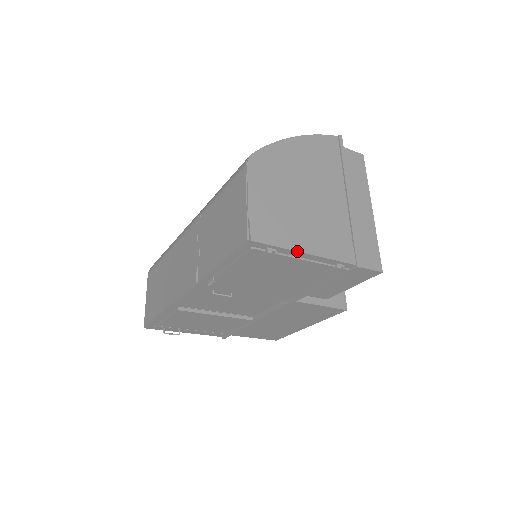
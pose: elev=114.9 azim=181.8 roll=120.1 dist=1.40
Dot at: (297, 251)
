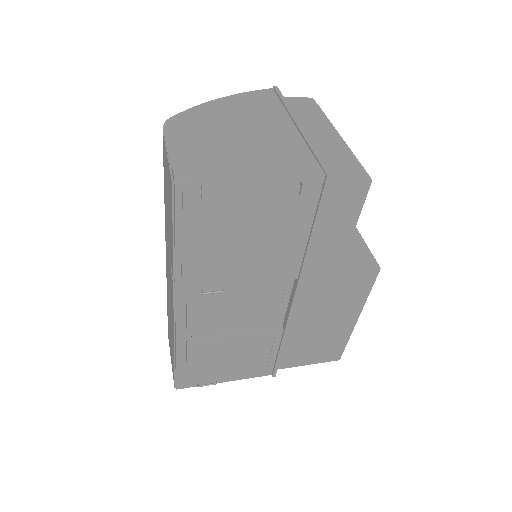
Dot at: (239, 178)
